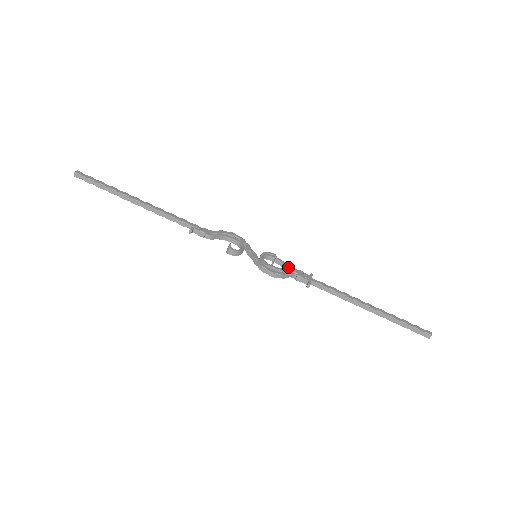
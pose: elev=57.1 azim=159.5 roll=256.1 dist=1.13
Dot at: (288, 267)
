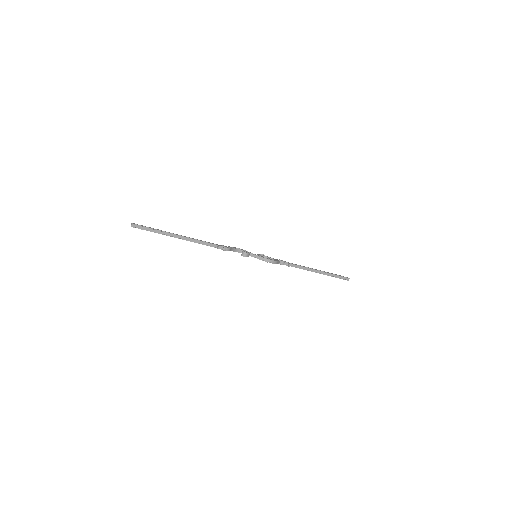
Dot at: (274, 259)
